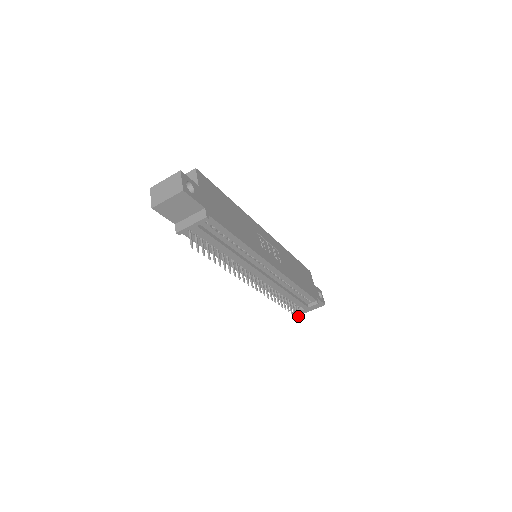
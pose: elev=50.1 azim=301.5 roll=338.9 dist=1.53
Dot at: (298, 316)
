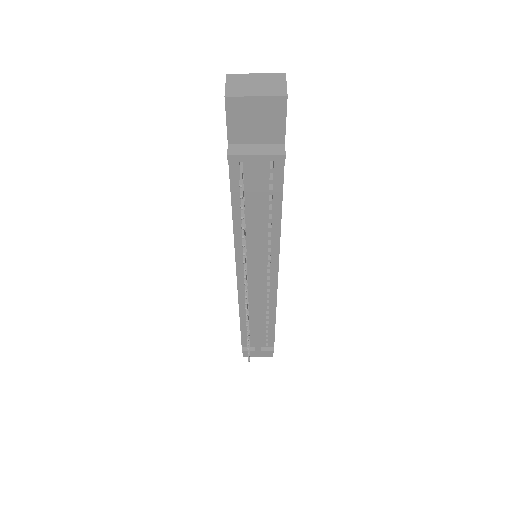
Dot at: (249, 356)
